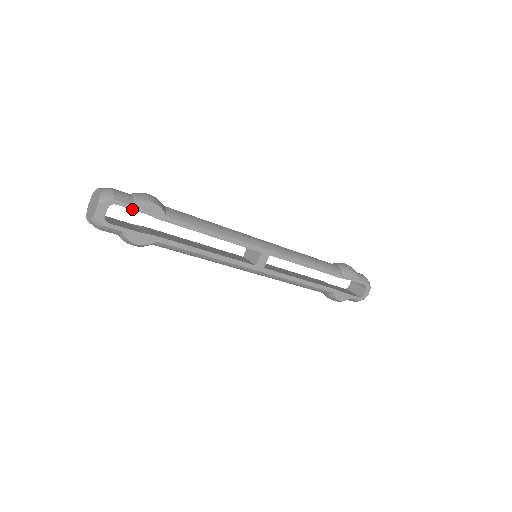
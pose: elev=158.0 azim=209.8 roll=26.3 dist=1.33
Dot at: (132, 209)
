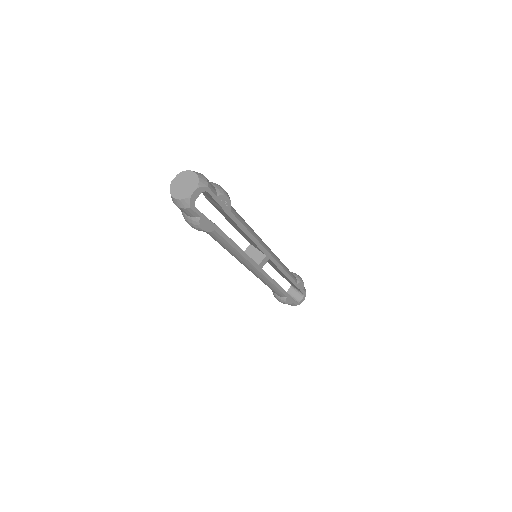
Dot at: (214, 199)
